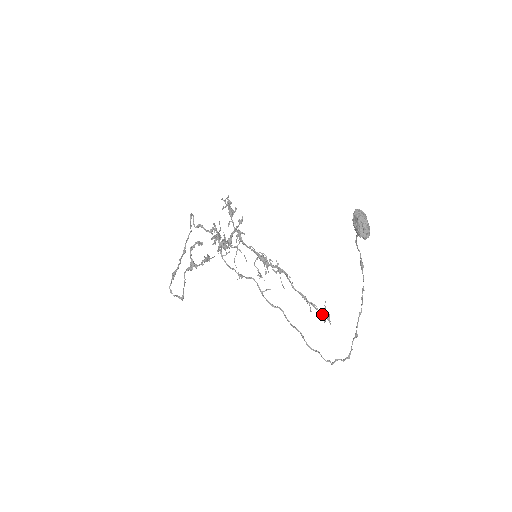
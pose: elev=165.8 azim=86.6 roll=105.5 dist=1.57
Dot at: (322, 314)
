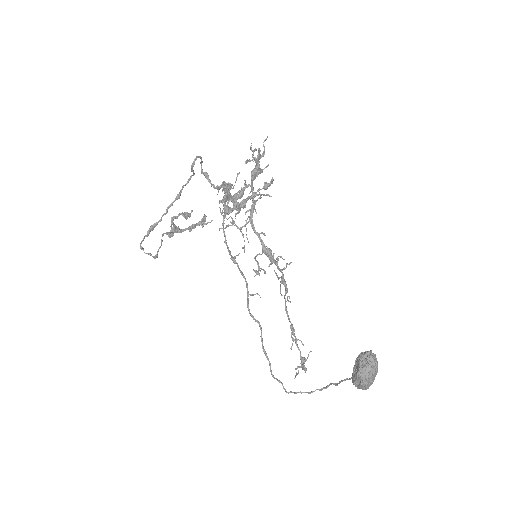
Dot at: (301, 360)
